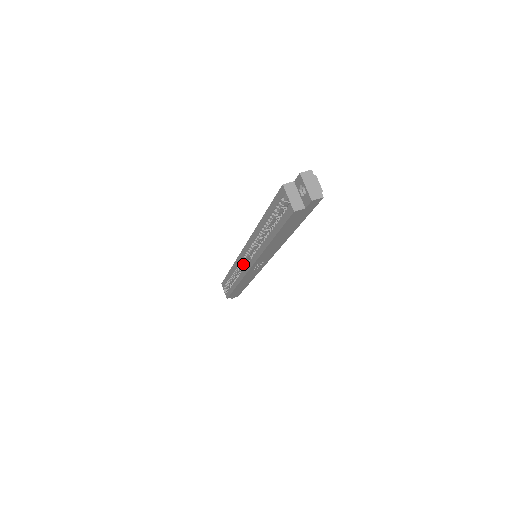
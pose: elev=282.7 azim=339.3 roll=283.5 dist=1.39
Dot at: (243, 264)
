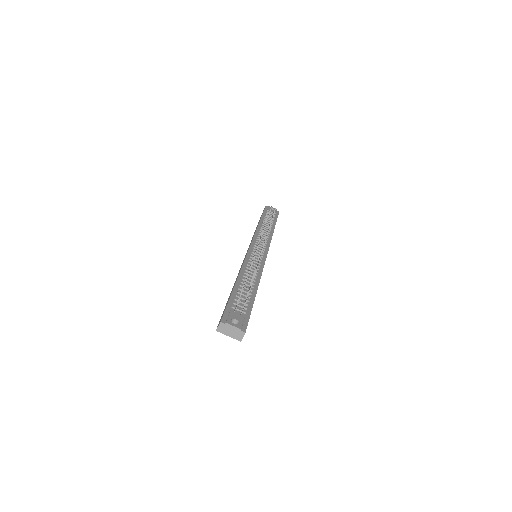
Dot at: occluded
